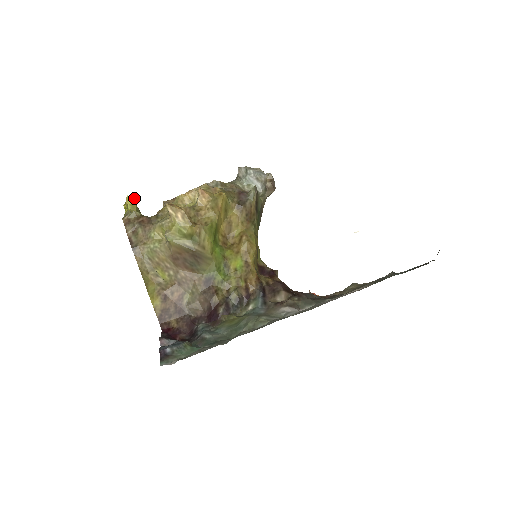
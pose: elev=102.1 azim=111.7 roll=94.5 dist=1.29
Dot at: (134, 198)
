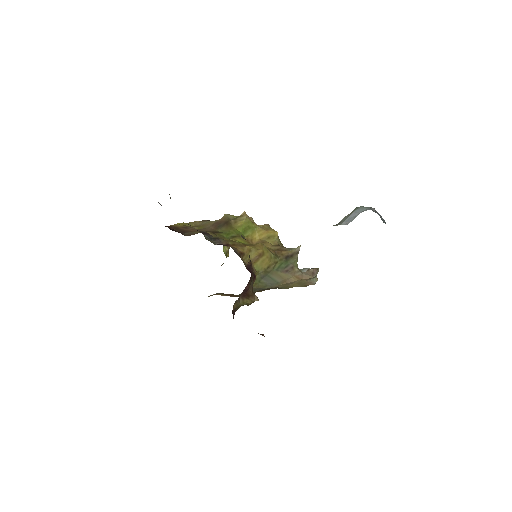
Dot at: occluded
